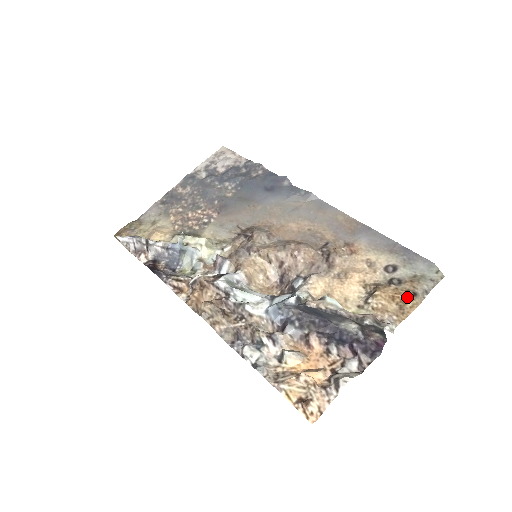
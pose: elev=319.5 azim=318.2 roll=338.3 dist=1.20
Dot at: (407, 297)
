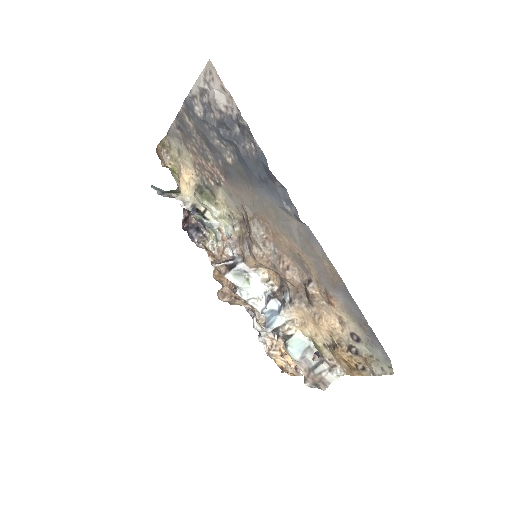
Dot at: (355, 369)
